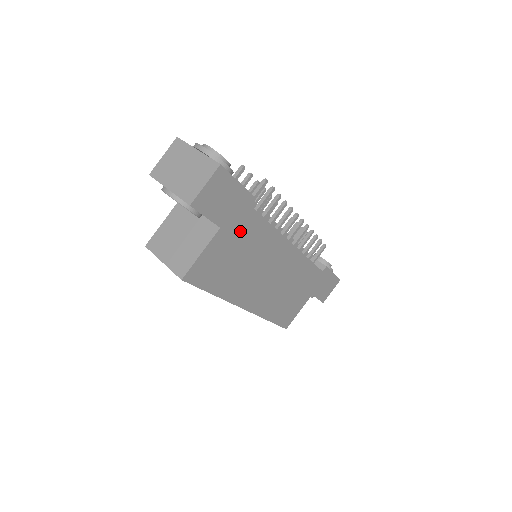
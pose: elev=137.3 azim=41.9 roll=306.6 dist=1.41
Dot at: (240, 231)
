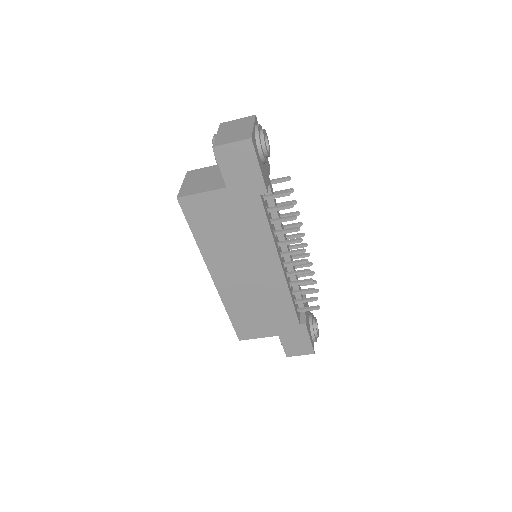
Dot at: (241, 207)
